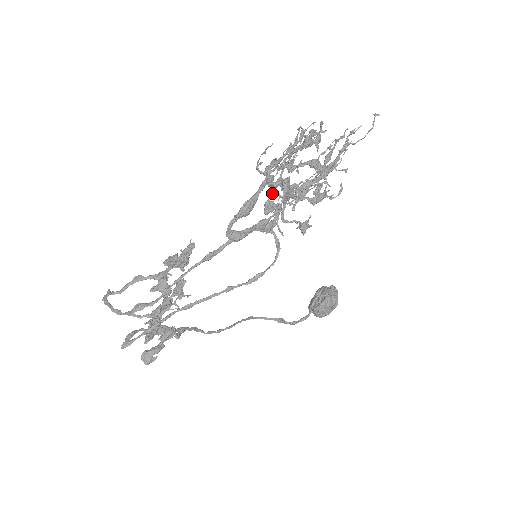
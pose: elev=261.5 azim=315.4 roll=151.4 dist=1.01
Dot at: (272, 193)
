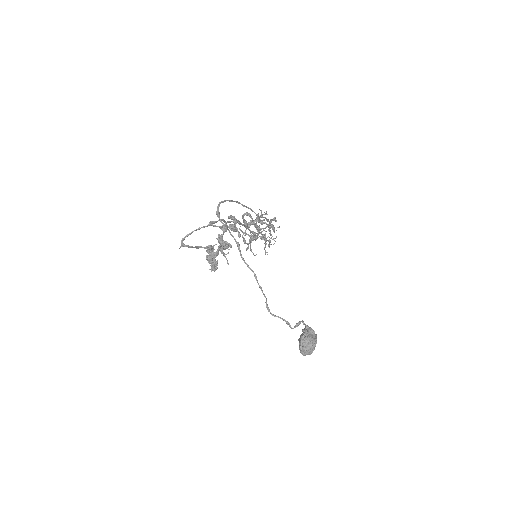
Dot at: occluded
